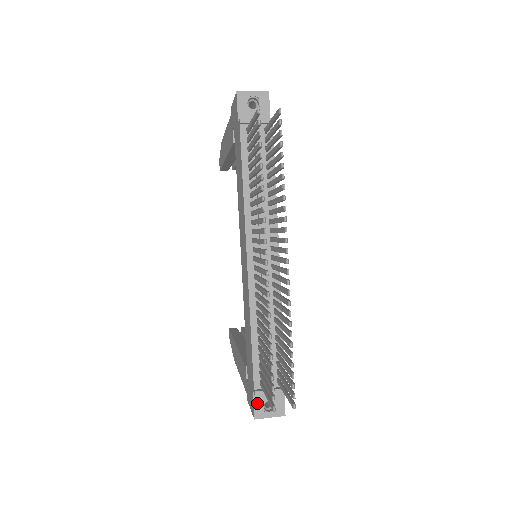
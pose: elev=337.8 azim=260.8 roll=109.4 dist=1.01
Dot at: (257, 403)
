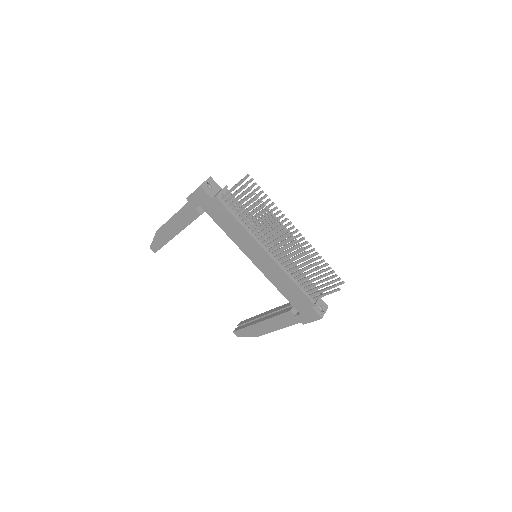
Dot at: (317, 311)
